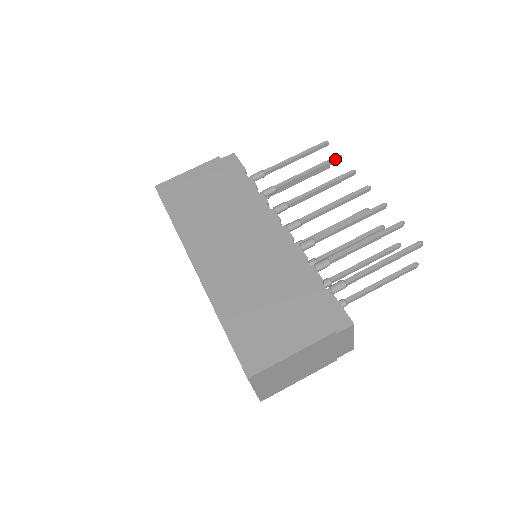
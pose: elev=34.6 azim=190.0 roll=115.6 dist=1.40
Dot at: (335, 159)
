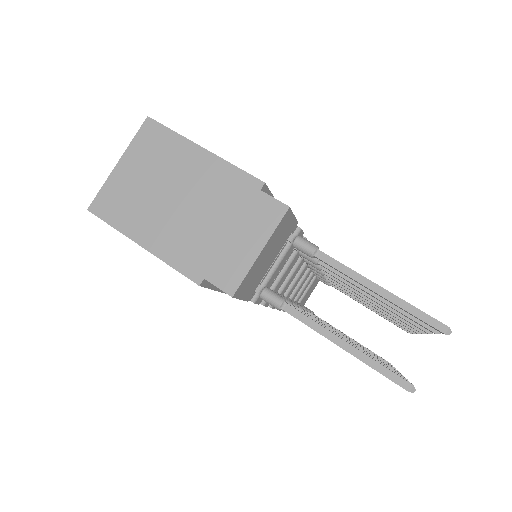
Dot at: occluded
